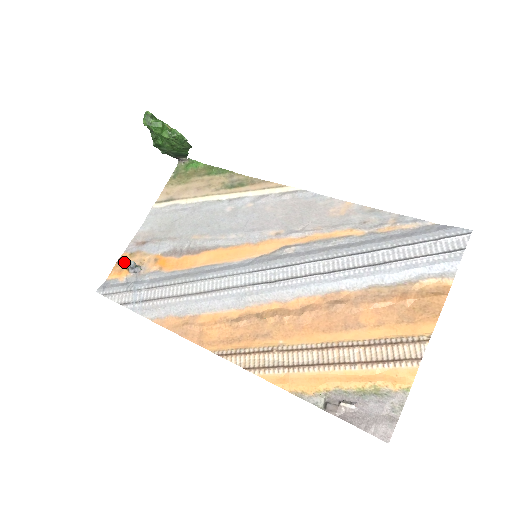
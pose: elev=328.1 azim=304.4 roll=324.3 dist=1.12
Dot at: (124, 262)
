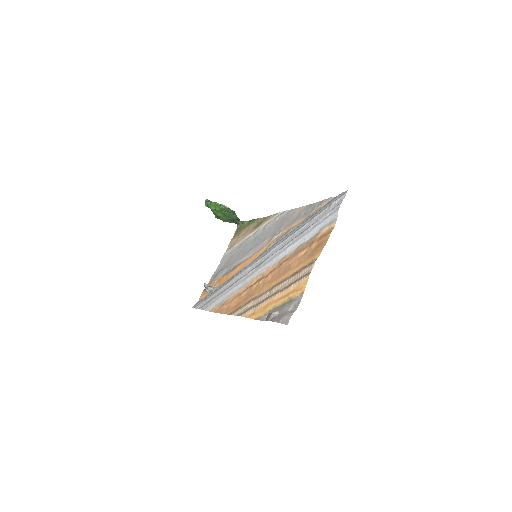
Dot at: occluded
